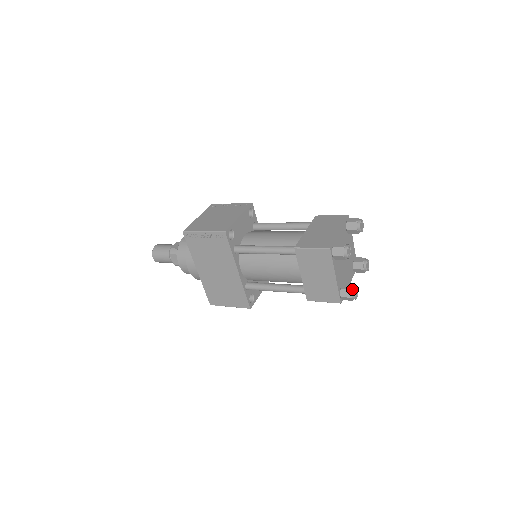
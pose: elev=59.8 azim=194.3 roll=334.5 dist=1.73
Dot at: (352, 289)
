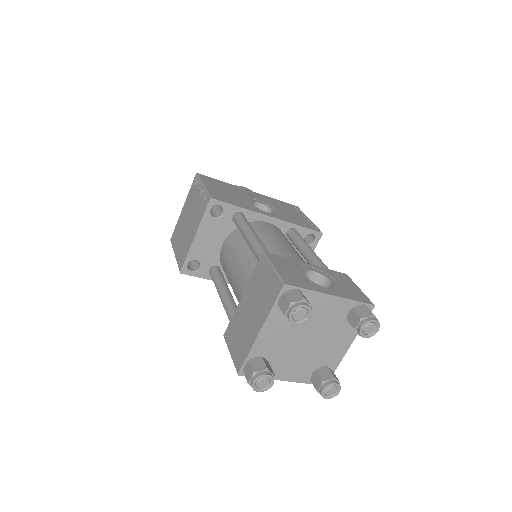
Dot at: (319, 390)
